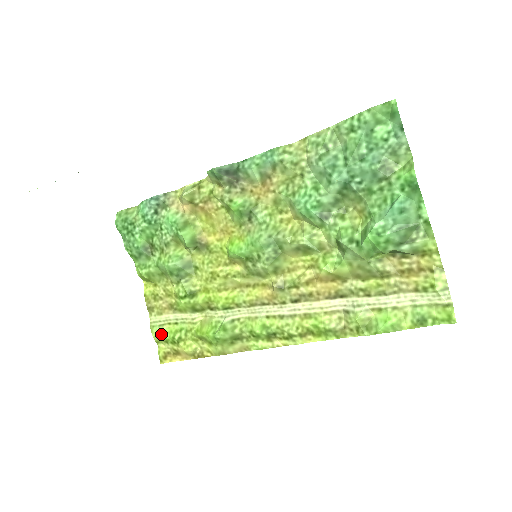
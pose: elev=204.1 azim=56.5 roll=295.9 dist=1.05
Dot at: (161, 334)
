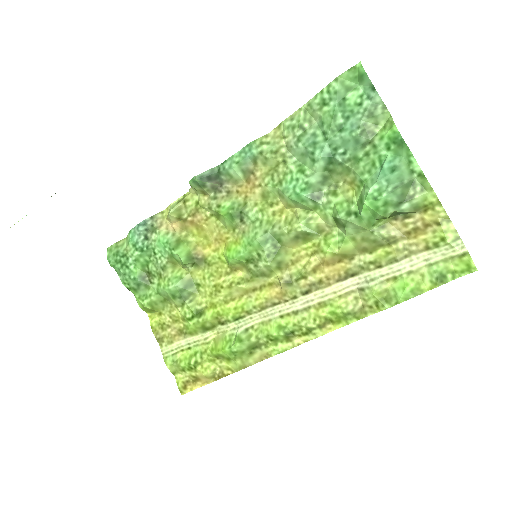
Dot at: (176, 363)
